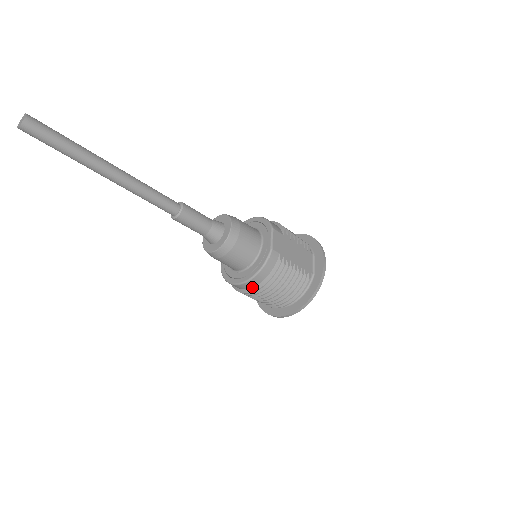
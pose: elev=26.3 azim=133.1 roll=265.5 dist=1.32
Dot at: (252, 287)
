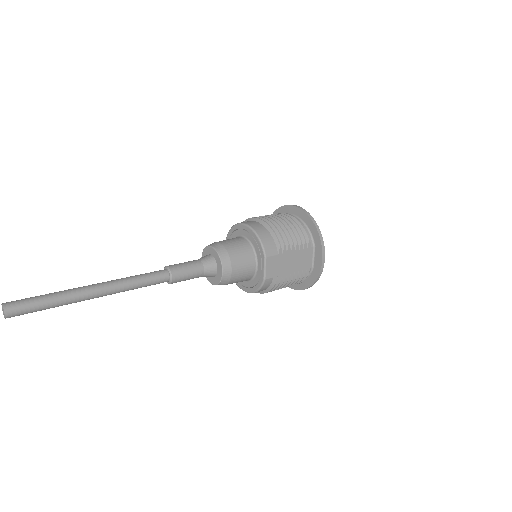
Dot at: occluded
